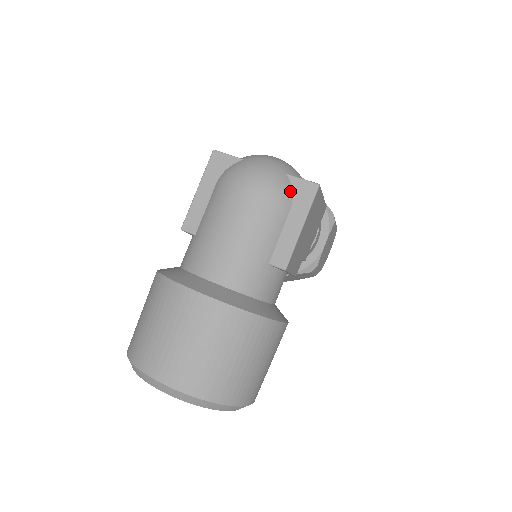
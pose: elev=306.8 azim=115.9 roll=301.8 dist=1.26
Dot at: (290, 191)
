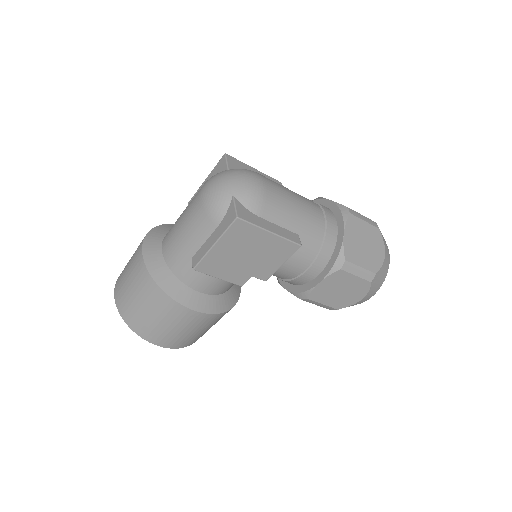
Dot at: (224, 211)
